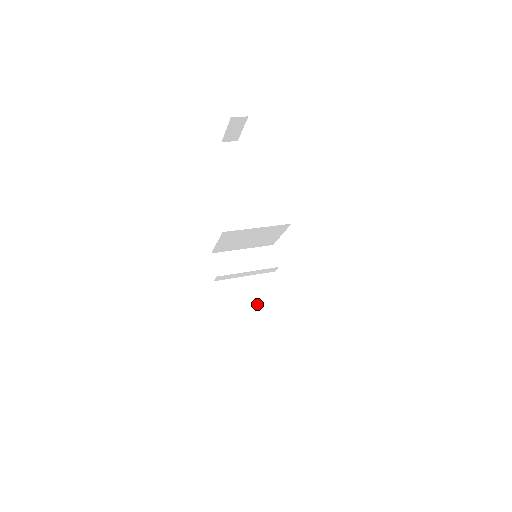
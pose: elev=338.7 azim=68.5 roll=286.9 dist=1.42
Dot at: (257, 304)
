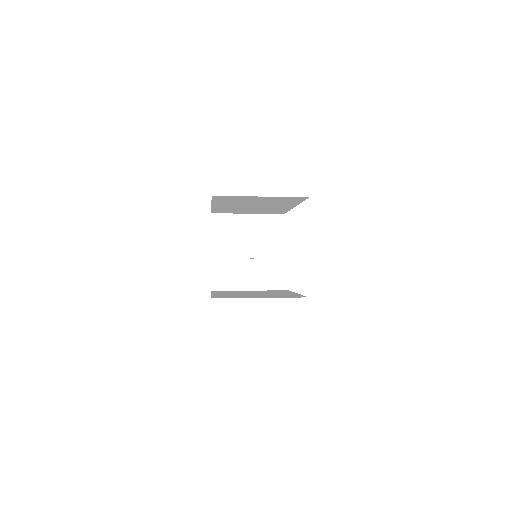
Dot at: occluded
